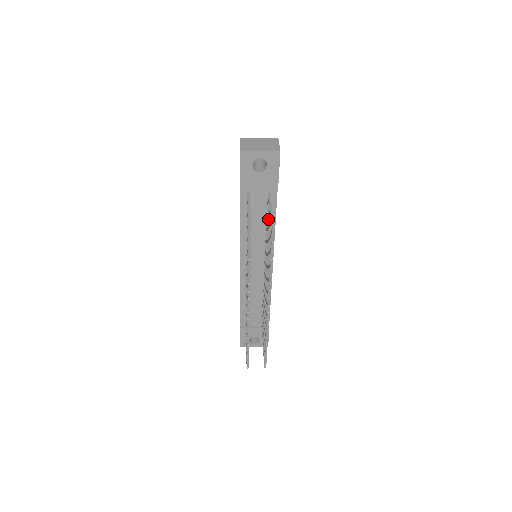
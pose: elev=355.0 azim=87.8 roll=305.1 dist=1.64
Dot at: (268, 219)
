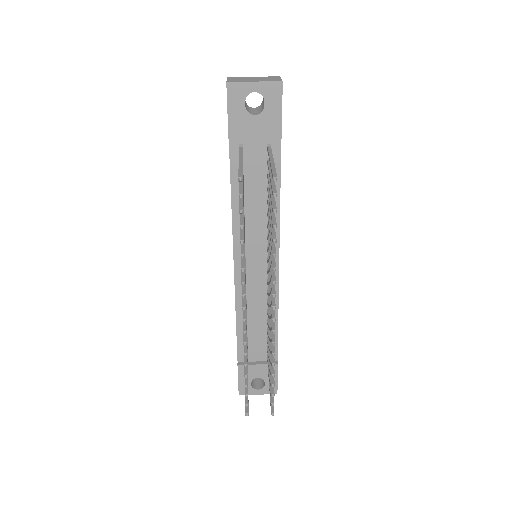
Dot at: (269, 182)
